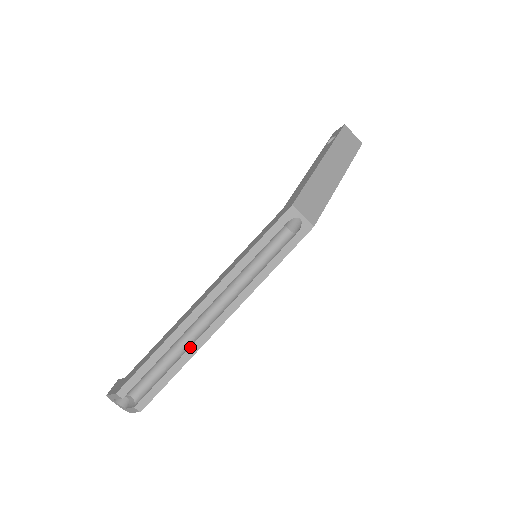
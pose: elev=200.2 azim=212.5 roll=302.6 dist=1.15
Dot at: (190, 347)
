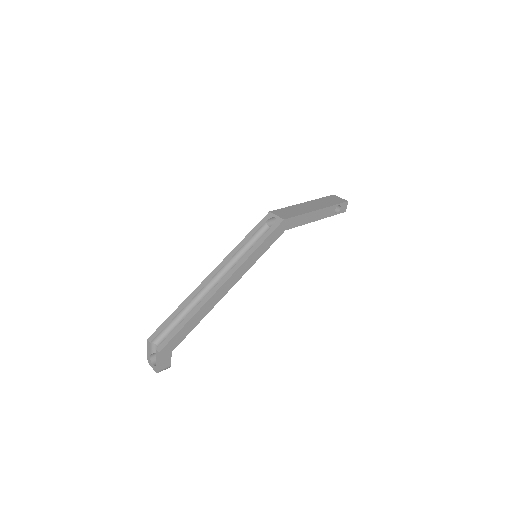
Dot at: (198, 304)
